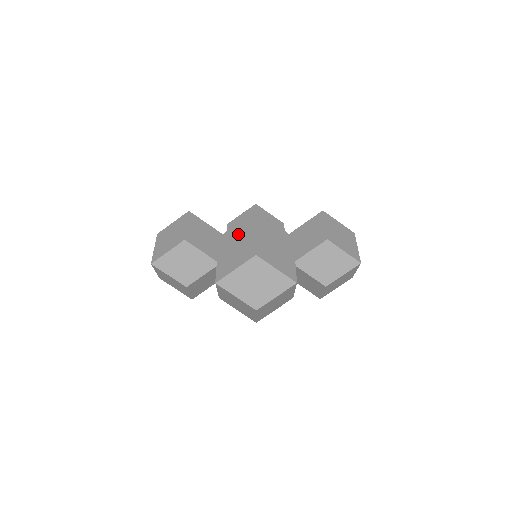
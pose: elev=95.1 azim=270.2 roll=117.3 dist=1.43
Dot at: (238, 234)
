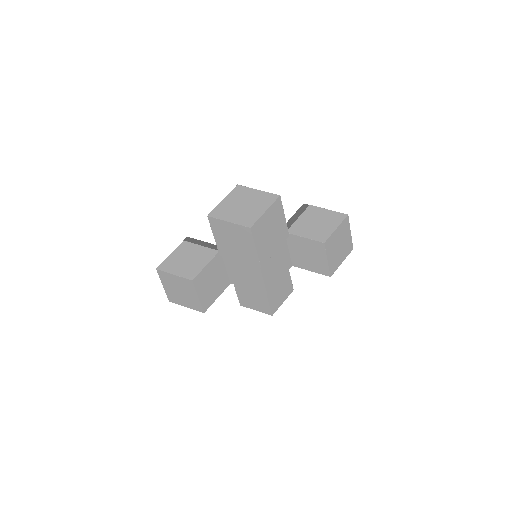
Dot at: occluded
